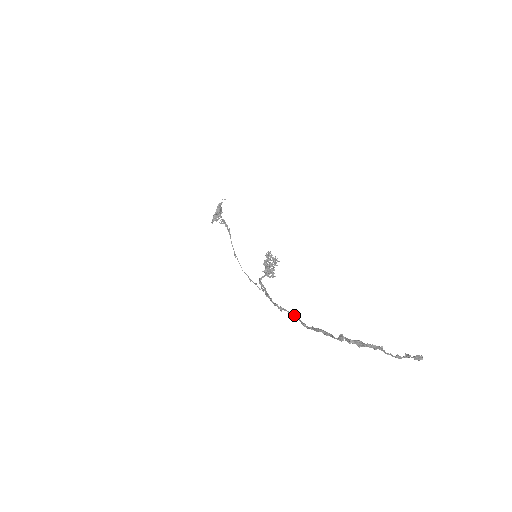
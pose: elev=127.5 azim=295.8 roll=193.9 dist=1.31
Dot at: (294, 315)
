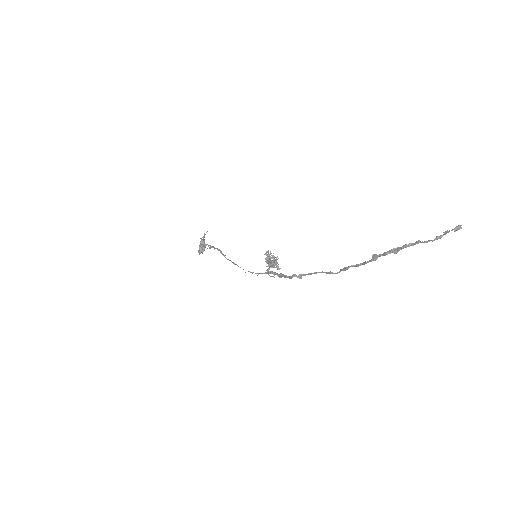
Dot at: (317, 272)
